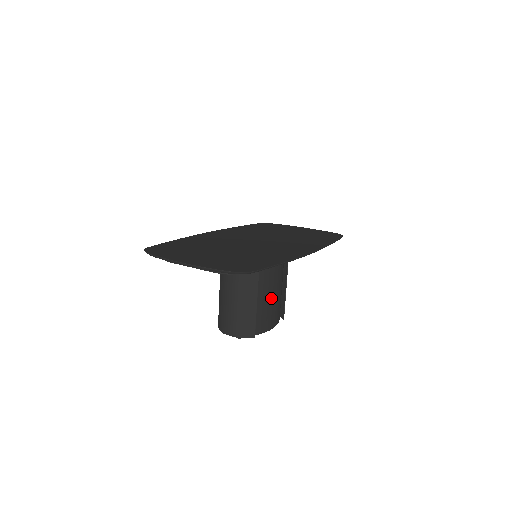
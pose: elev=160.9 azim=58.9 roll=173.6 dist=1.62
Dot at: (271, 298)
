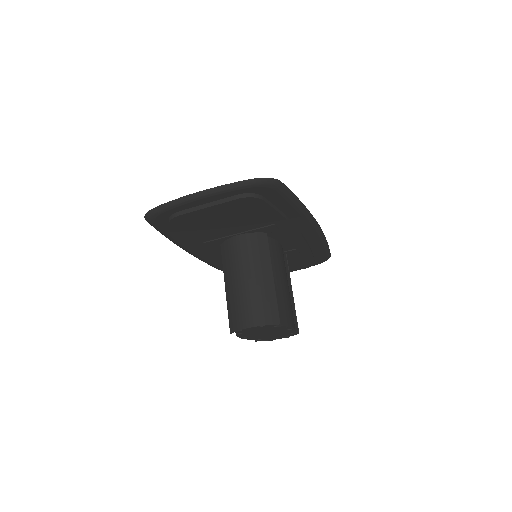
Dot at: (284, 288)
